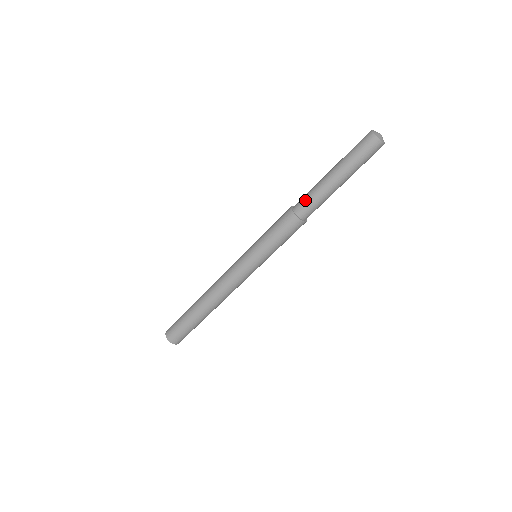
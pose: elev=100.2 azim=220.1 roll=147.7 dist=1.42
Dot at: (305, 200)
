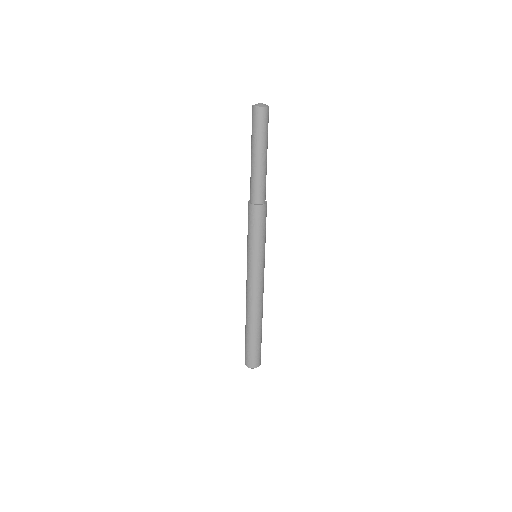
Dot at: (253, 189)
